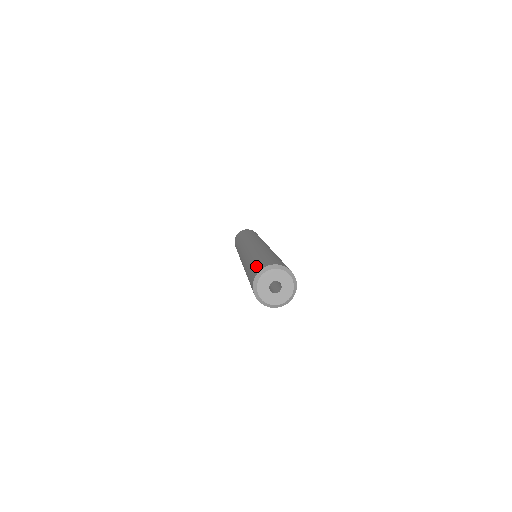
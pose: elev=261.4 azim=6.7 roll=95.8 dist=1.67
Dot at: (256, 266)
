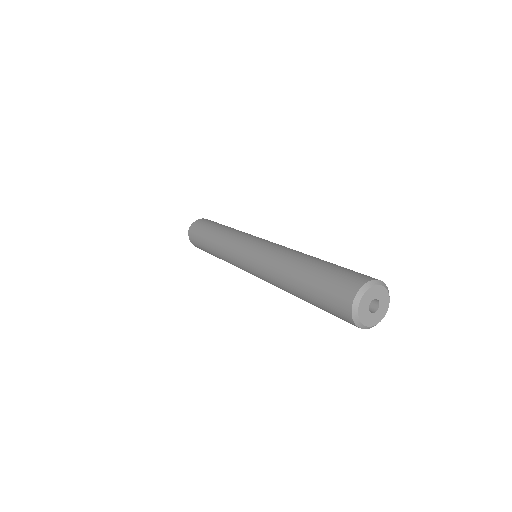
Dot at: (331, 308)
